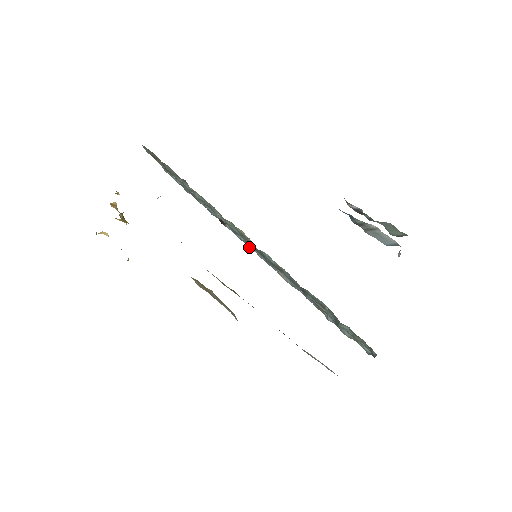
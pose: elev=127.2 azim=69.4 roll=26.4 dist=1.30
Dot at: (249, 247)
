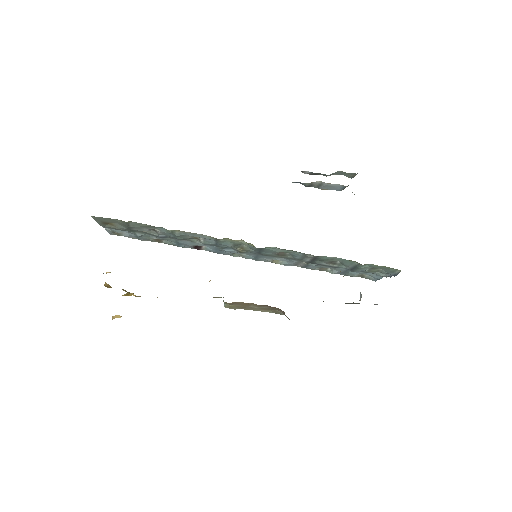
Dot at: (241, 253)
